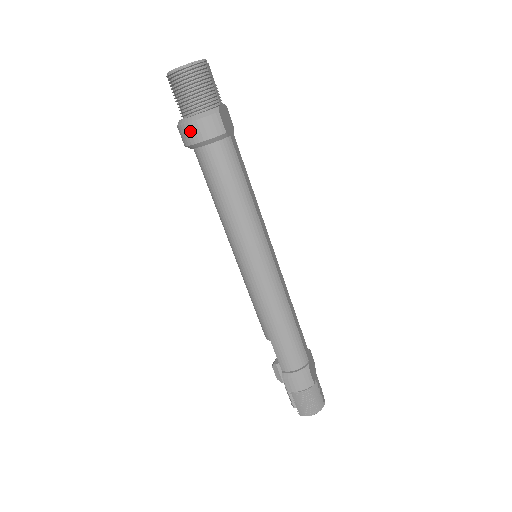
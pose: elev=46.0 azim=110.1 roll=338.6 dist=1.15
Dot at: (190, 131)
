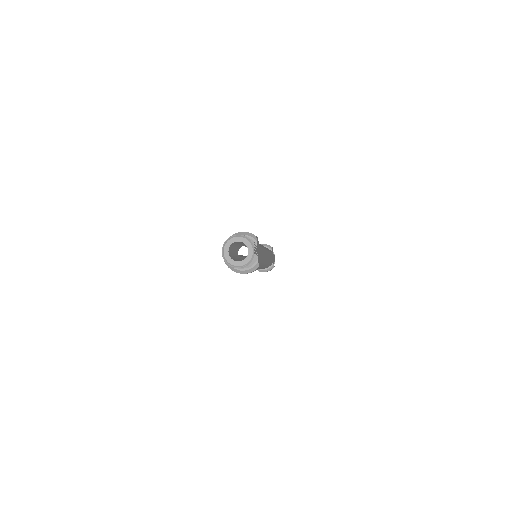
Dot at: occluded
